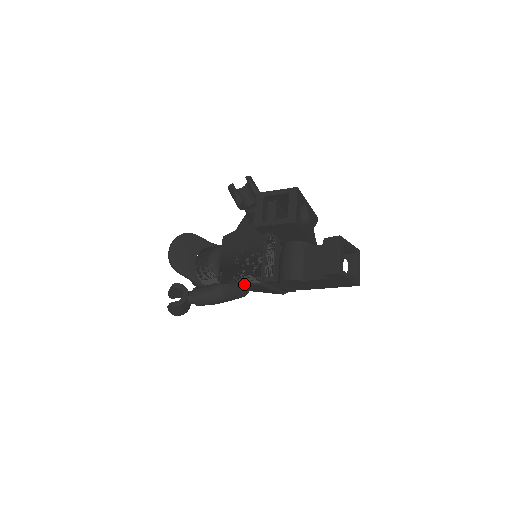
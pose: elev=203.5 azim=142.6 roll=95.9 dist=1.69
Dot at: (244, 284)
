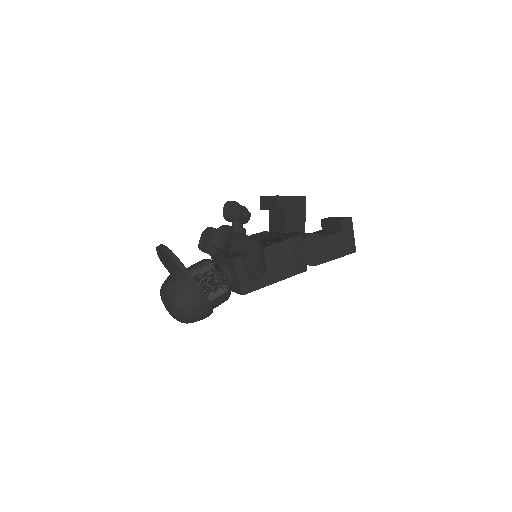
Dot at: (270, 249)
